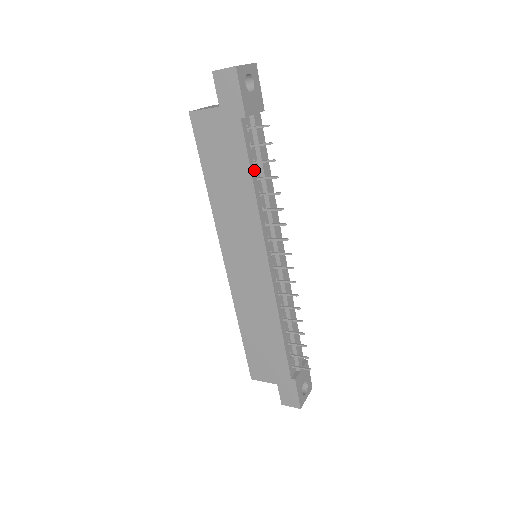
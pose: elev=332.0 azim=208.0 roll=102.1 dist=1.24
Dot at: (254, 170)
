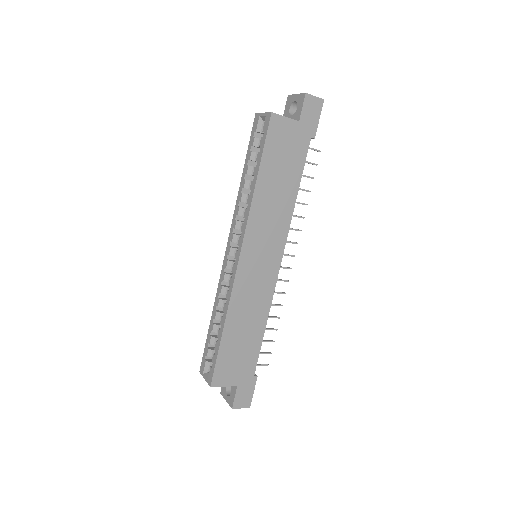
Dot at: (298, 180)
